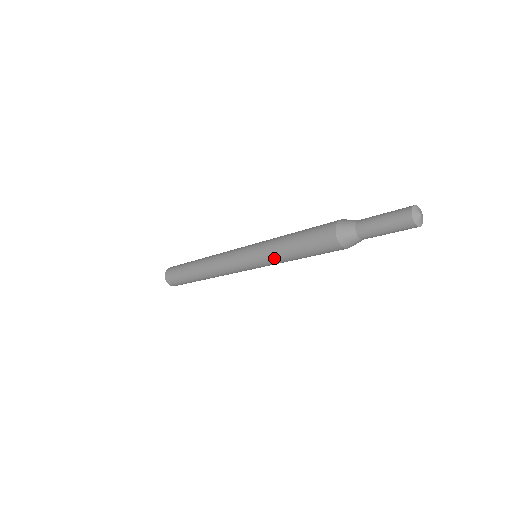
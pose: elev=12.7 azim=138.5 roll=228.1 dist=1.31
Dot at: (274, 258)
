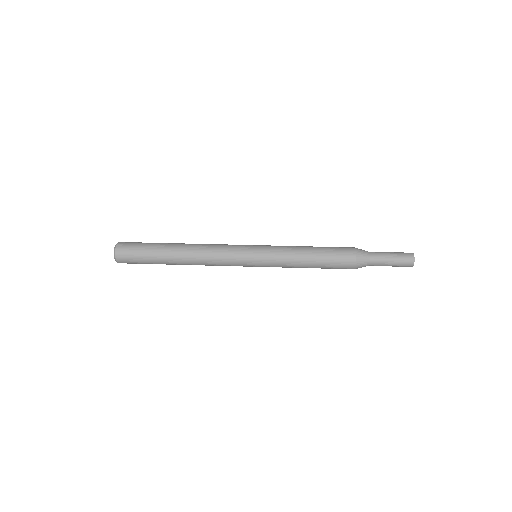
Dot at: occluded
